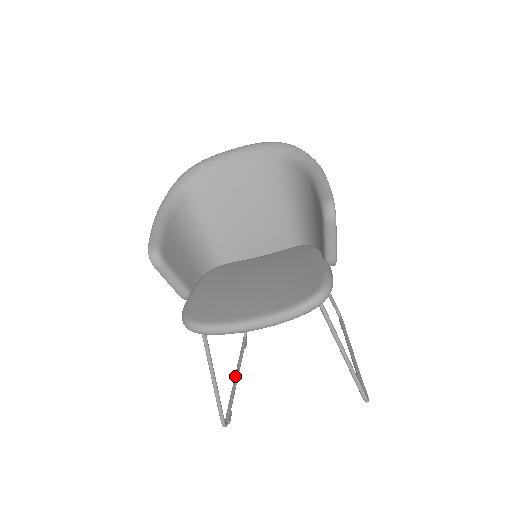
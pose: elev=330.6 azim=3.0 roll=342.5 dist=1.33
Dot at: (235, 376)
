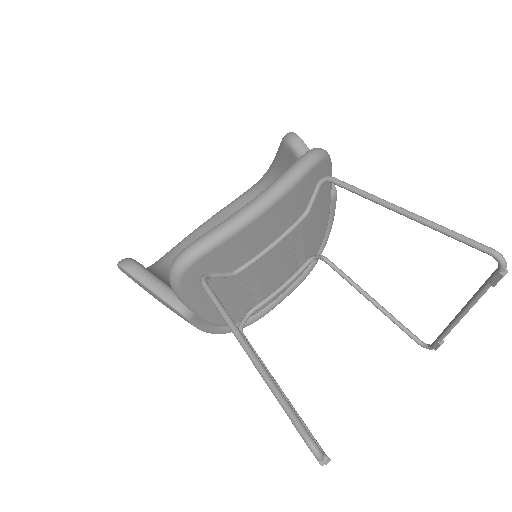
Dot at: occluded
